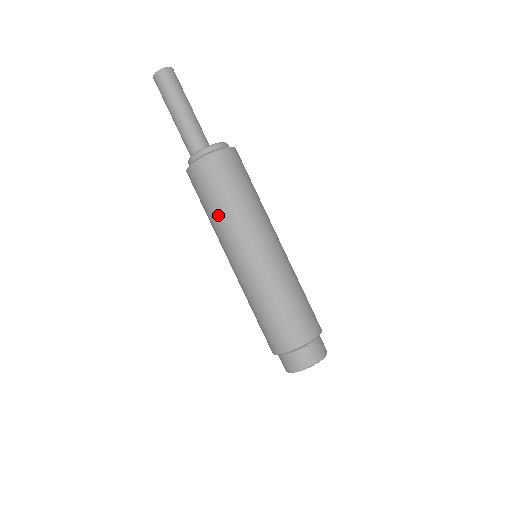
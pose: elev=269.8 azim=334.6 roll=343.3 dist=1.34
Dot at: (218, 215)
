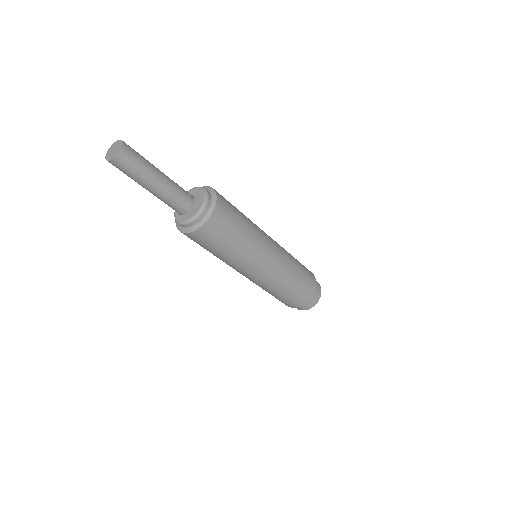
Dot at: occluded
